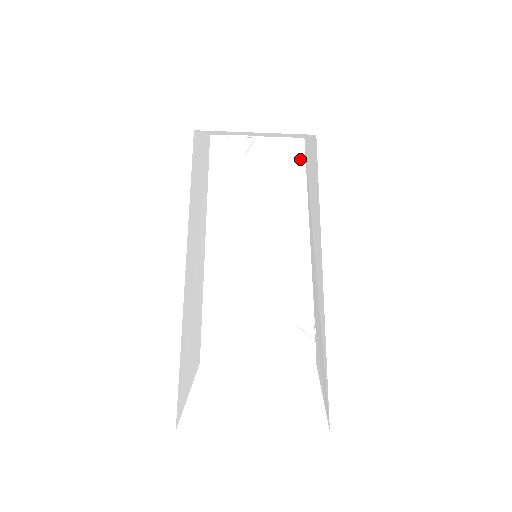
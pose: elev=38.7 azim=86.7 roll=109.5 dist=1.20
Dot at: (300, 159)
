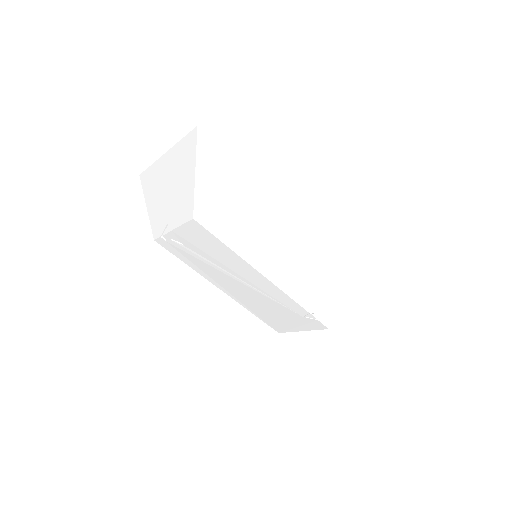
Dot at: (208, 234)
